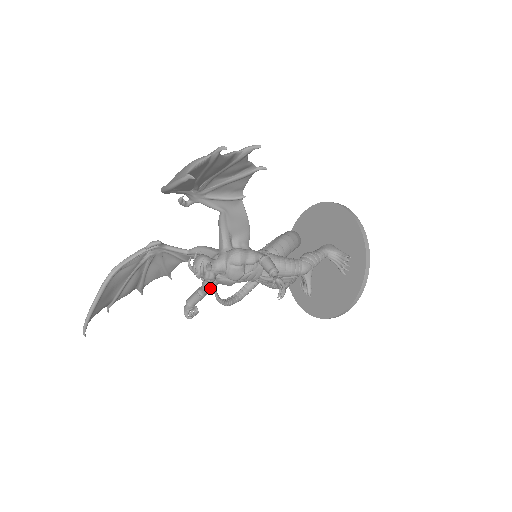
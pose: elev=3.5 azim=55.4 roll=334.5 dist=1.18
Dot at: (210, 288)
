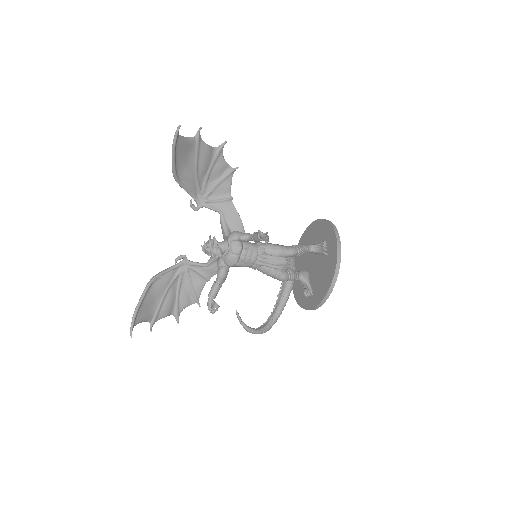
Dot at: (222, 272)
